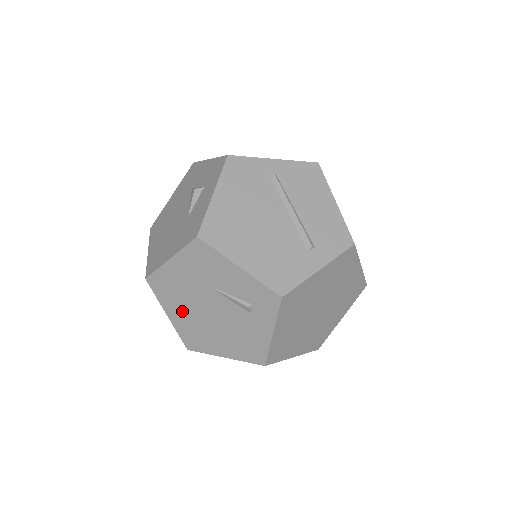
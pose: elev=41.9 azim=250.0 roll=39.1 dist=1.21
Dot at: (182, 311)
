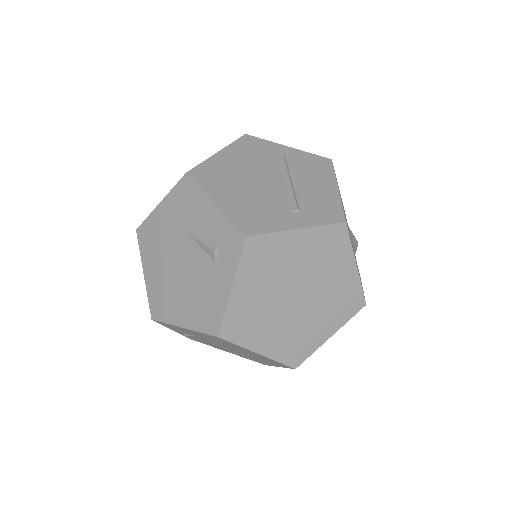
Dot at: (157, 266)
